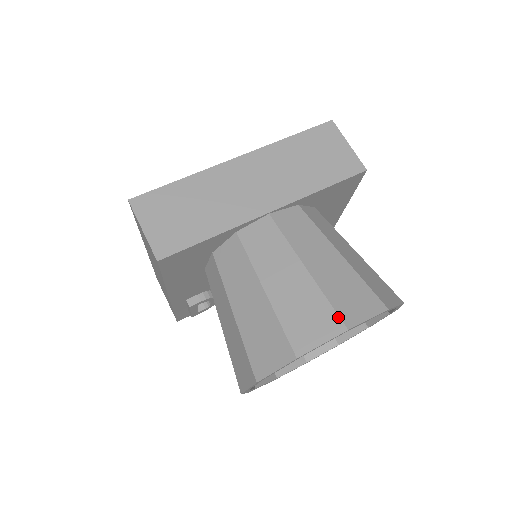
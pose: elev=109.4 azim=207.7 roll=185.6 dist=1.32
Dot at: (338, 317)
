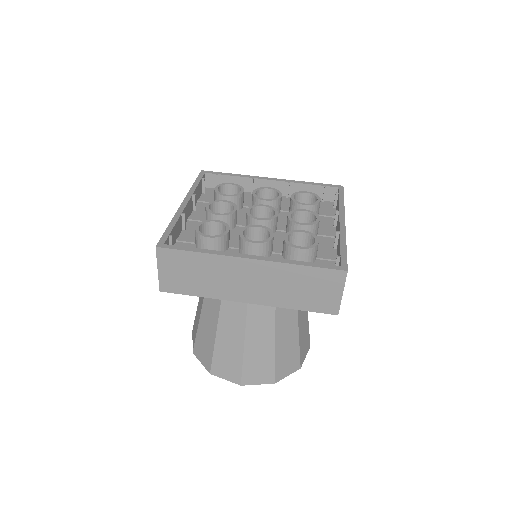
Dot at: (241, 378)
